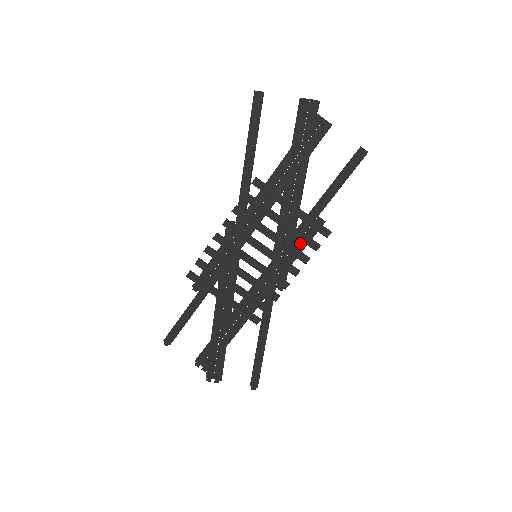
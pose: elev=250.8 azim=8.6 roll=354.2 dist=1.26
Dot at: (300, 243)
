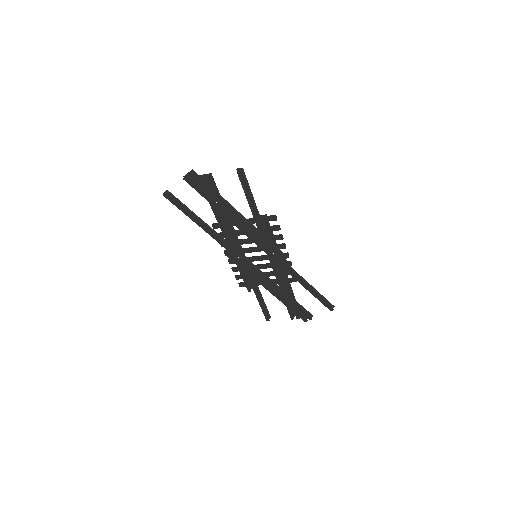
Dot at: (267, 235)
